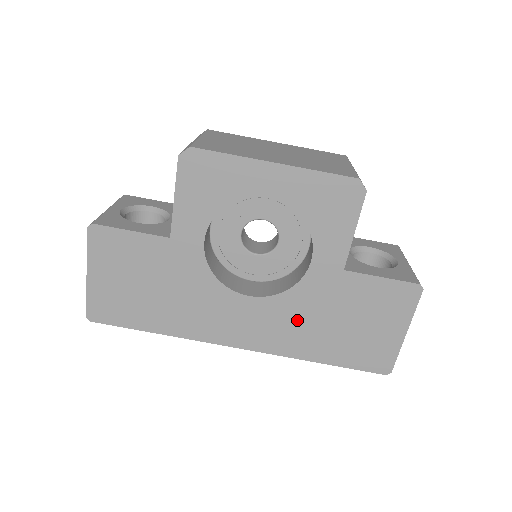
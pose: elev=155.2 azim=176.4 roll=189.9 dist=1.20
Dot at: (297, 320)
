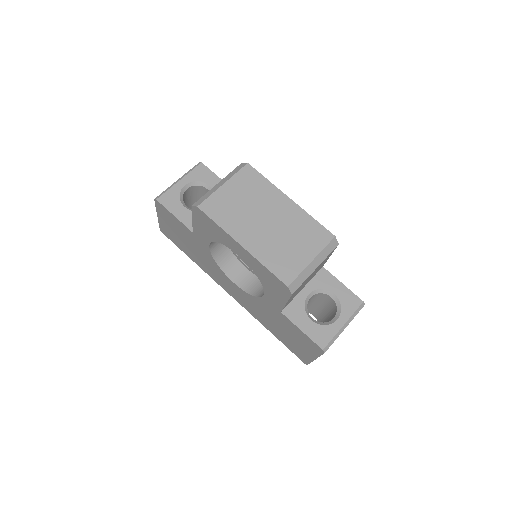
Dot at: (258, 309)
